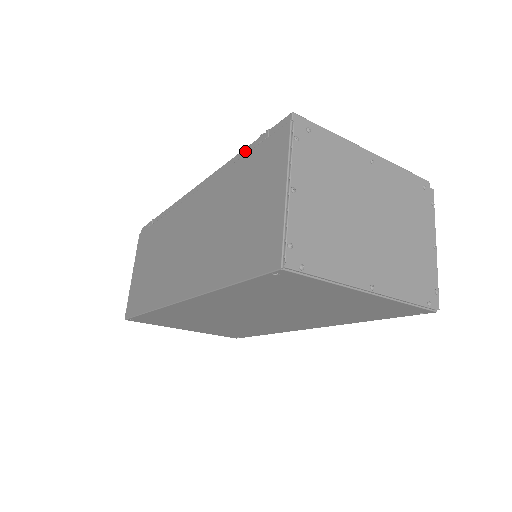
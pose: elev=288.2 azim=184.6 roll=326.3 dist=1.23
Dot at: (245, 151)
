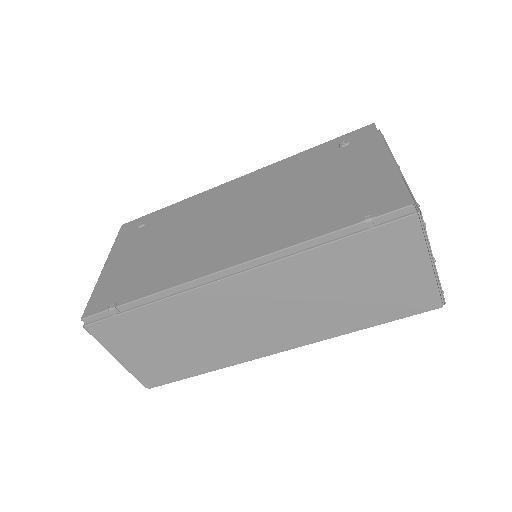
Dot at: (336, 235)
